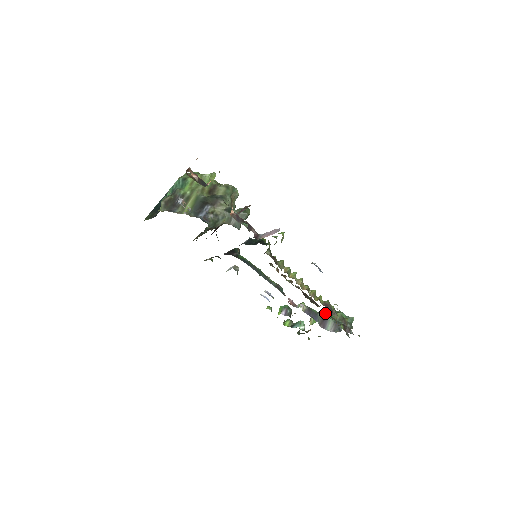
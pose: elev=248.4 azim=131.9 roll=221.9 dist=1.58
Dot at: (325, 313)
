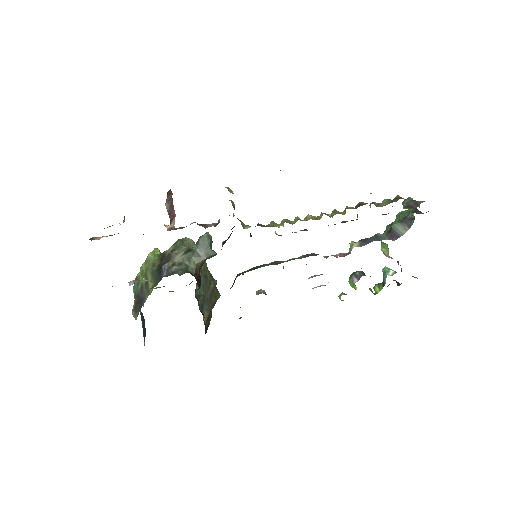
Dot at: occluded
